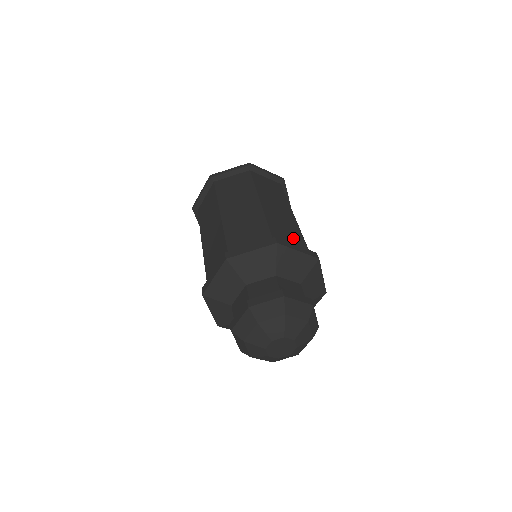
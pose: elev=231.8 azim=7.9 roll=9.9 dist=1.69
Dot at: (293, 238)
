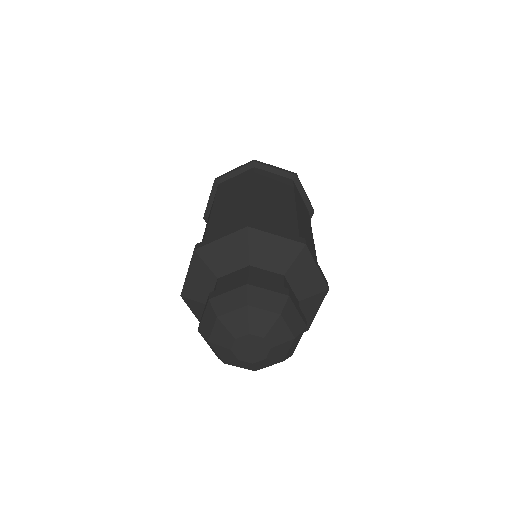
Dot at: occluded
